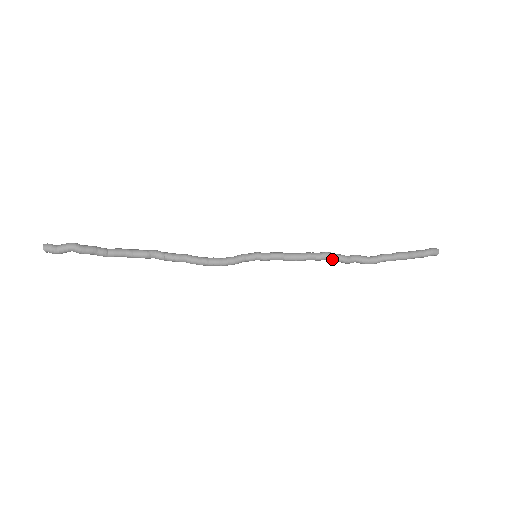
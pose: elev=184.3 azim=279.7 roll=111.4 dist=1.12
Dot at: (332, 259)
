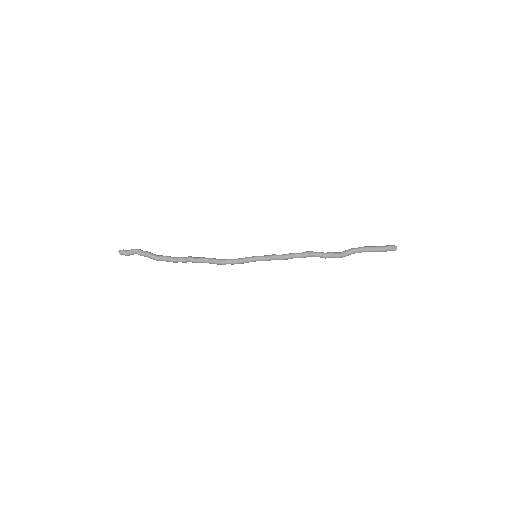
Dot at: (312, 254)
